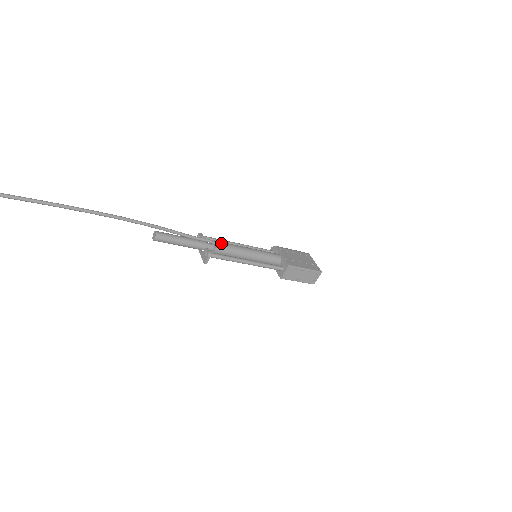
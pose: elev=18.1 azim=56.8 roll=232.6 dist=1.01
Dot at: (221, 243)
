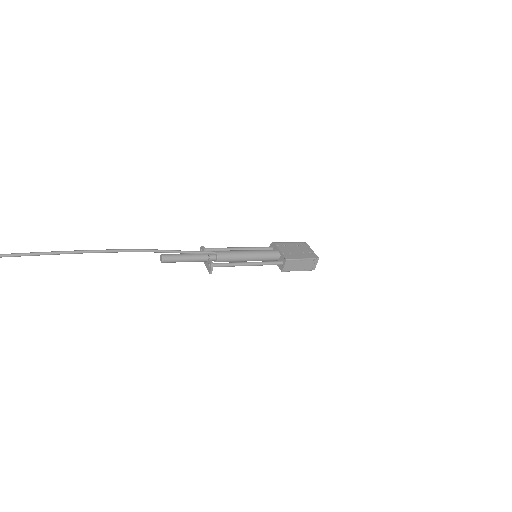
Dot at: (222, 252)
